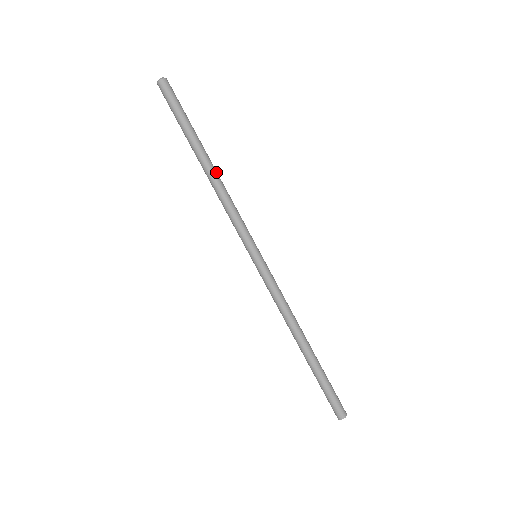
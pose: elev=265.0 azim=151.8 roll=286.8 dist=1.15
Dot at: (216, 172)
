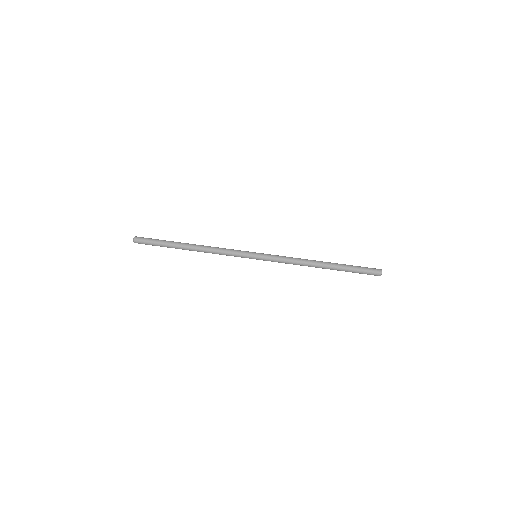
Dot at: (198, 245)
